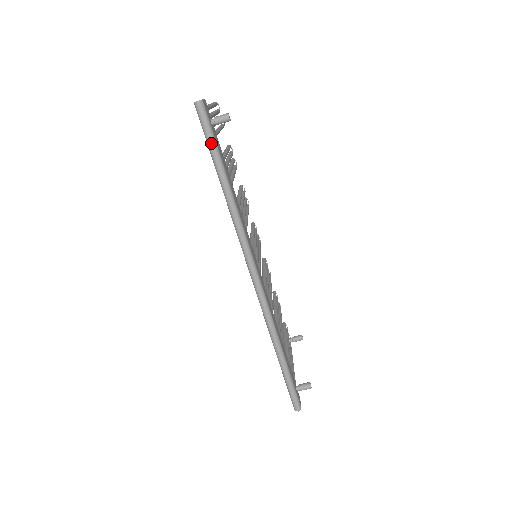
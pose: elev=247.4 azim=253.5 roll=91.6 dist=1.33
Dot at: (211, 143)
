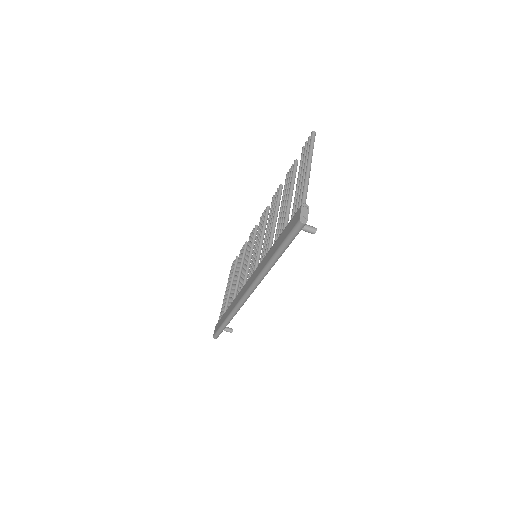
Dot at: (288, 242)
